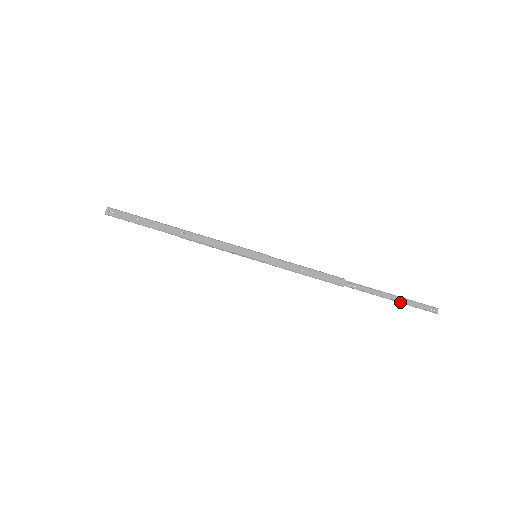
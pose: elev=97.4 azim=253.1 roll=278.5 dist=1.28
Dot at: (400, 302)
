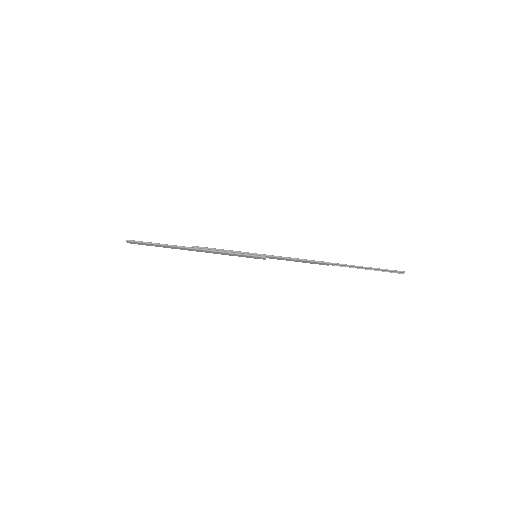
Dot at: (374, 270)
